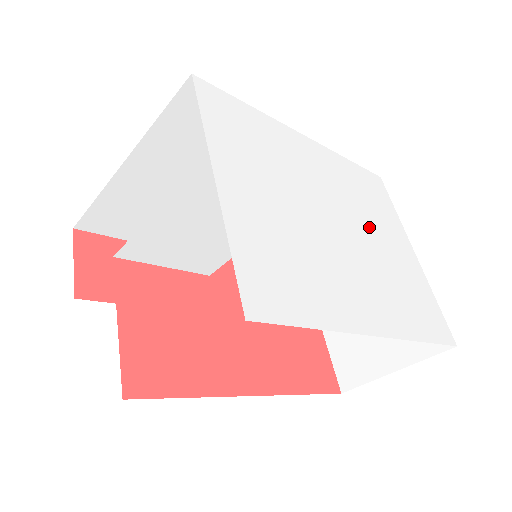
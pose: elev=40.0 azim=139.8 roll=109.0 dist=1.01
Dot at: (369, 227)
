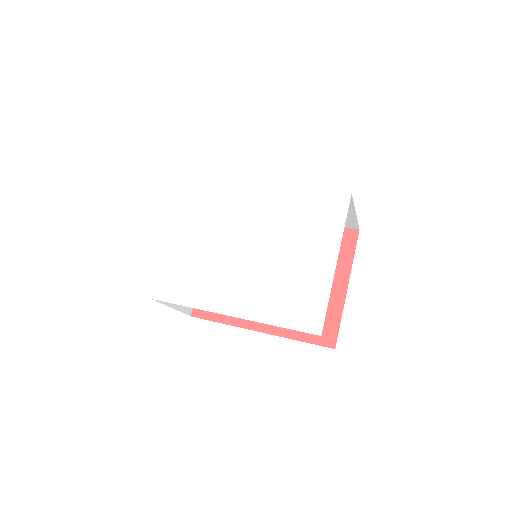
Dot at: (285, 246)
